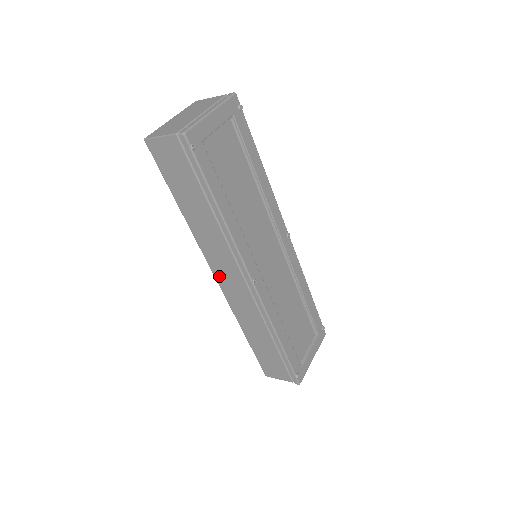
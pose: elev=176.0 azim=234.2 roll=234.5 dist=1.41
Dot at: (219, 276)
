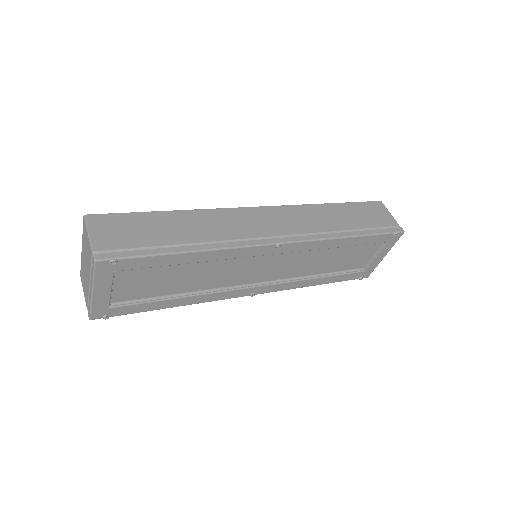
Dot at: occluded
